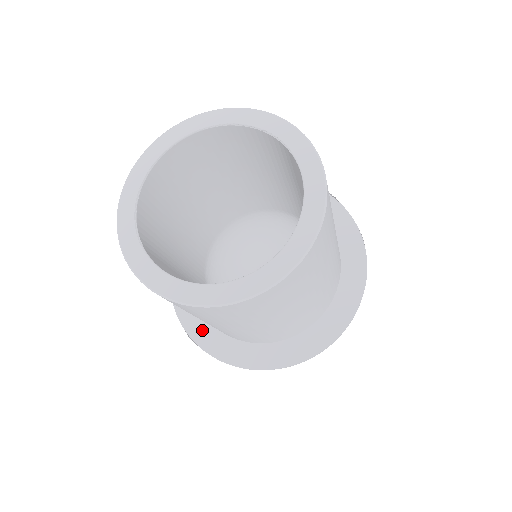
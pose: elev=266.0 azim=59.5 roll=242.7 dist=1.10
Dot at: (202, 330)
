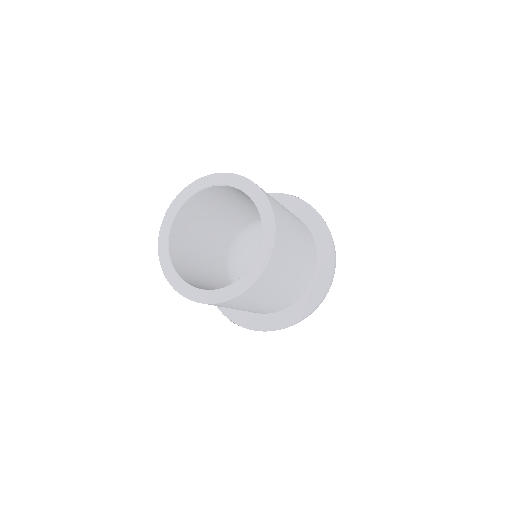
Dot at: (239, 315)
